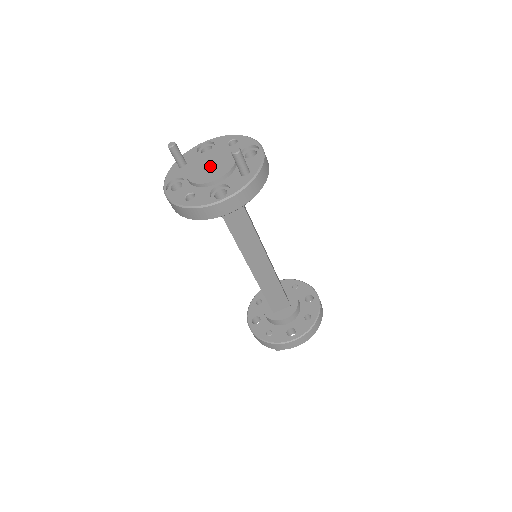
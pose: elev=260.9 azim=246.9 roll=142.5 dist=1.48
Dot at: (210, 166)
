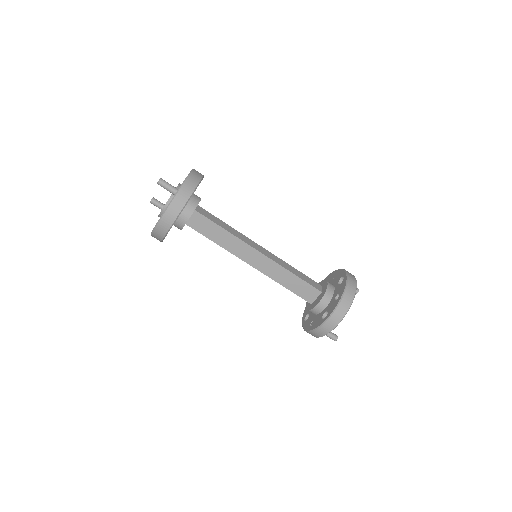
Dot at: occluded
